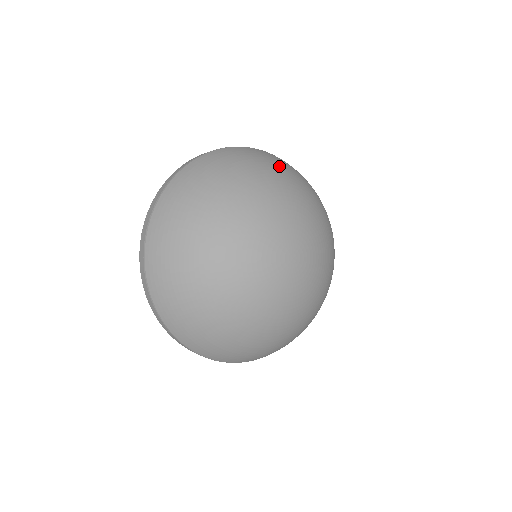
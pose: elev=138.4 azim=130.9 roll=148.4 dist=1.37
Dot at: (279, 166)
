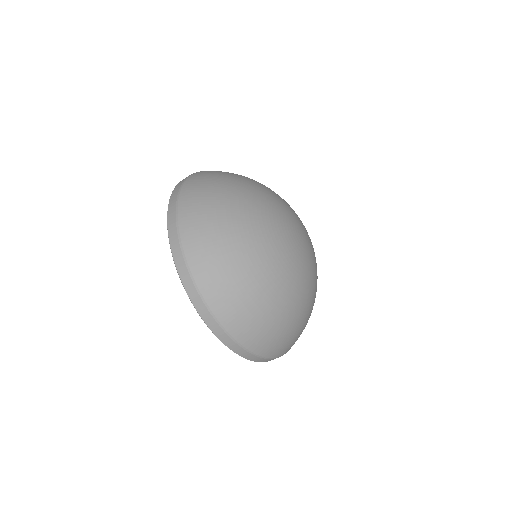
Dot at: occluded
